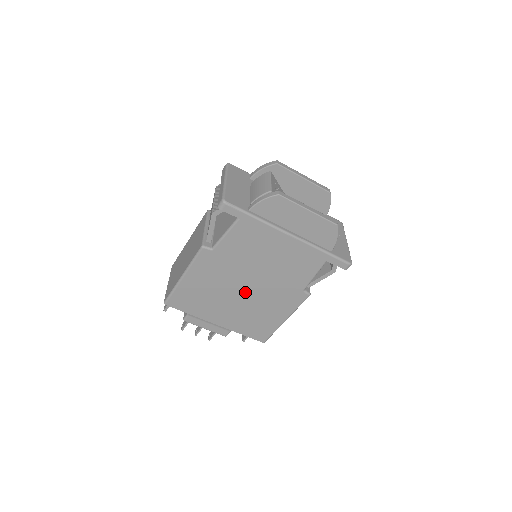
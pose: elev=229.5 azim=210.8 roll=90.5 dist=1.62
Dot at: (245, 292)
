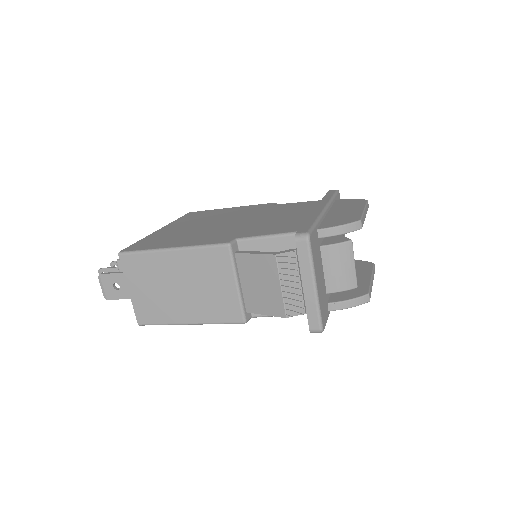
Dot at: occluded
